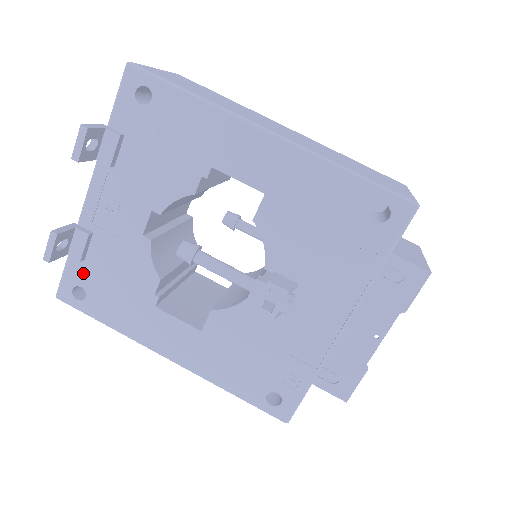
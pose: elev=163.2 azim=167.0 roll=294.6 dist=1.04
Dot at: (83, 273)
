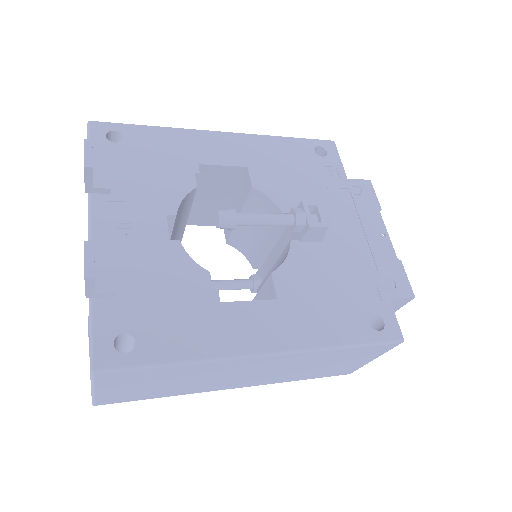
Dot at: (119, 314)
